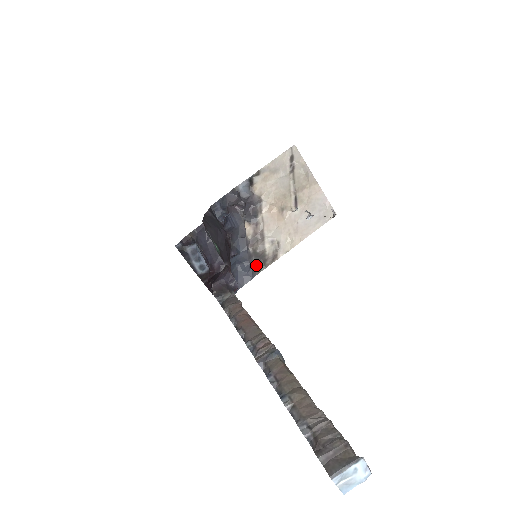
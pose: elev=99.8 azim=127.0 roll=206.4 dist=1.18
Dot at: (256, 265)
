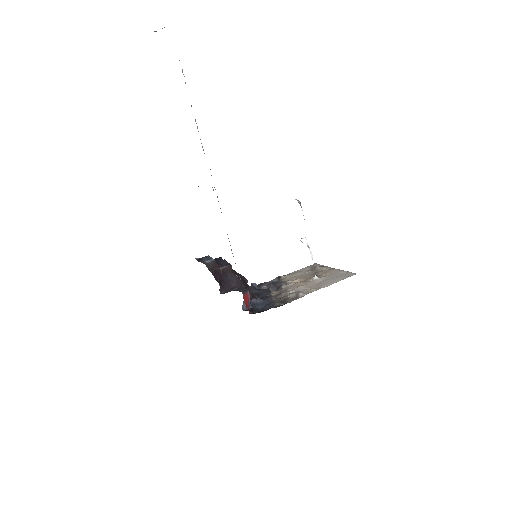
Dot at: (278, 305)
